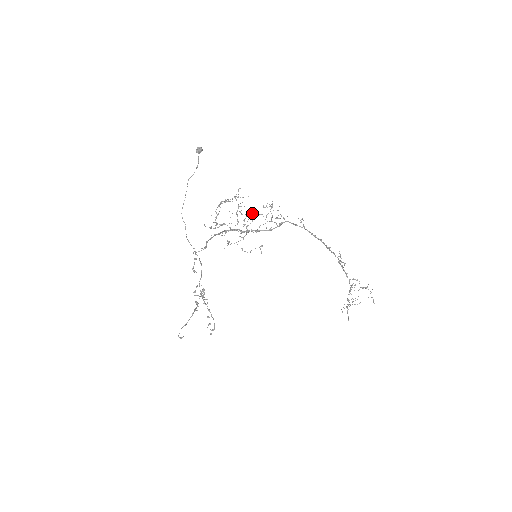
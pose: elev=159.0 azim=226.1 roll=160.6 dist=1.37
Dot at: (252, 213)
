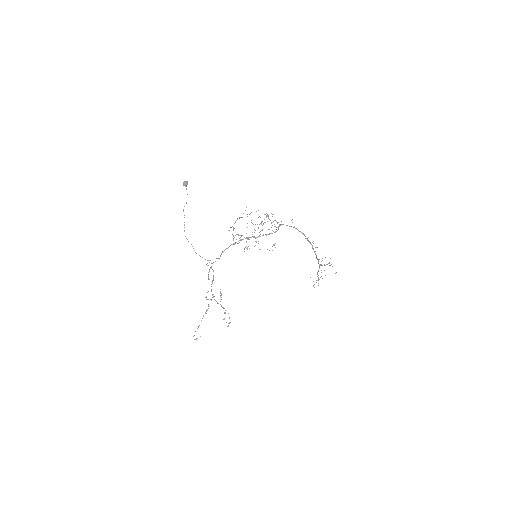
Dot at: occluded
